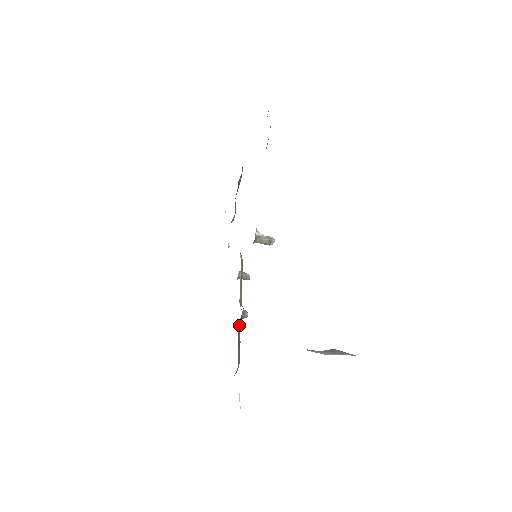
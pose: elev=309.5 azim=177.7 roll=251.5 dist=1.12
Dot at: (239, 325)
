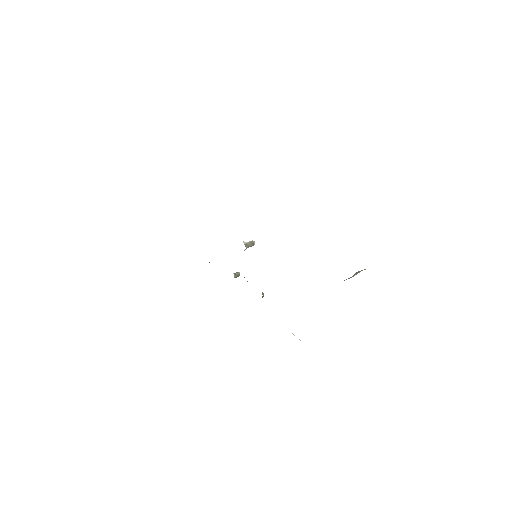
Dot at: occluded
